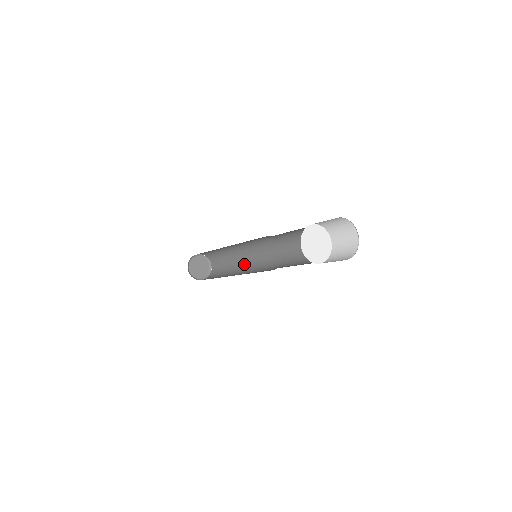
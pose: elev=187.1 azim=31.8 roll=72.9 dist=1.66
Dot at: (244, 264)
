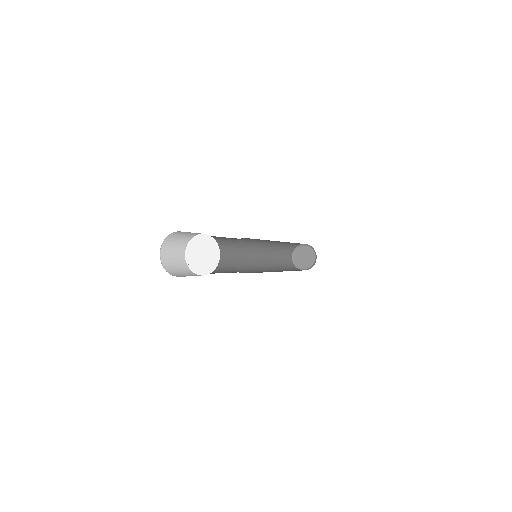
Dot at: occluded
